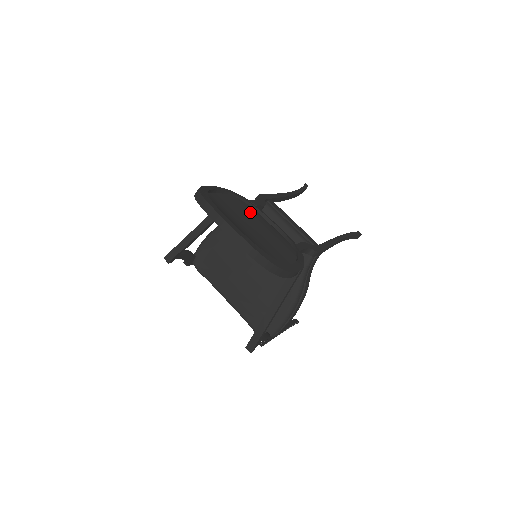
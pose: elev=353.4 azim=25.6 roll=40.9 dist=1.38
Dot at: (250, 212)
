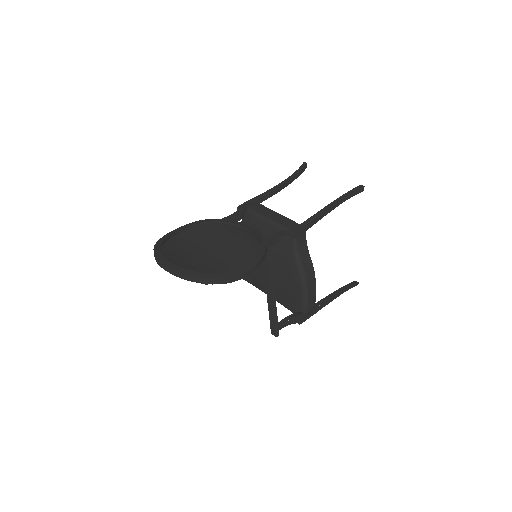
Dot at: (218, 231)
